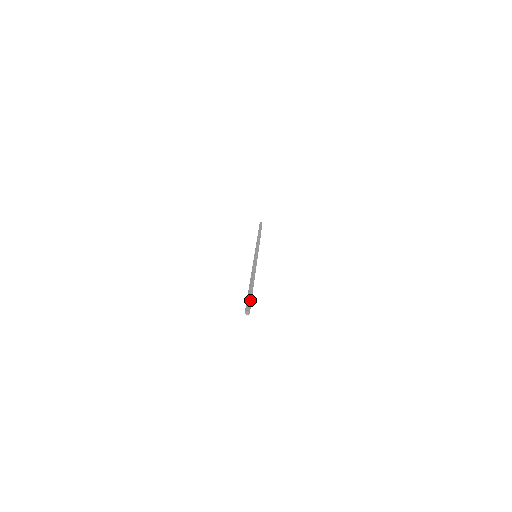
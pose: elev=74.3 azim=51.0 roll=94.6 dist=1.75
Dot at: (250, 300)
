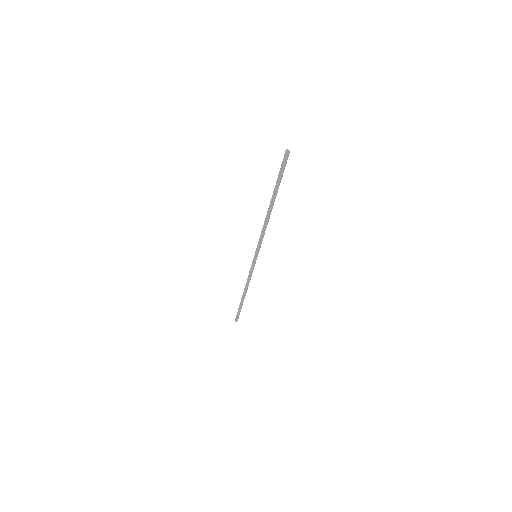
Dot at: (282, 171)
